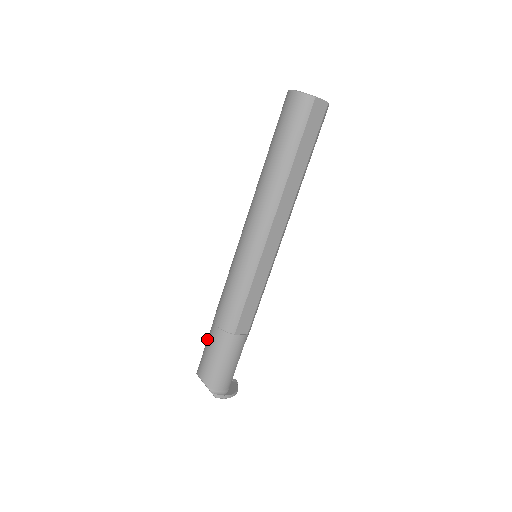
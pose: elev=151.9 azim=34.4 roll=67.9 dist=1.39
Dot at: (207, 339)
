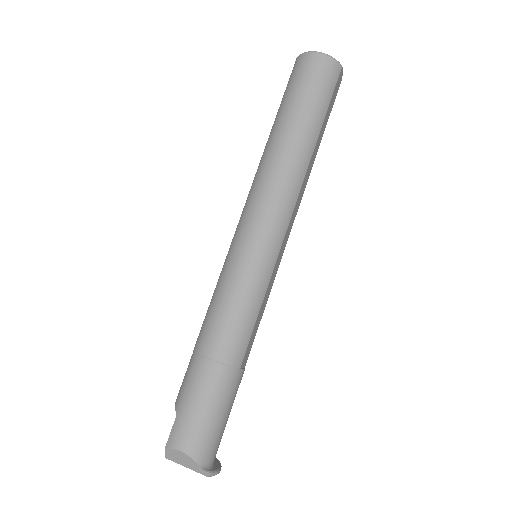
Dot at: (187, 386)
